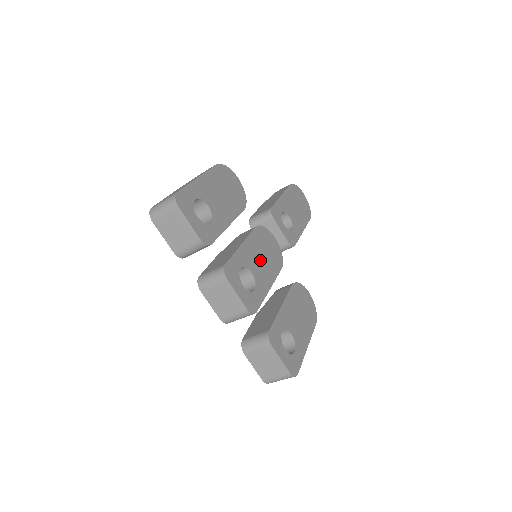
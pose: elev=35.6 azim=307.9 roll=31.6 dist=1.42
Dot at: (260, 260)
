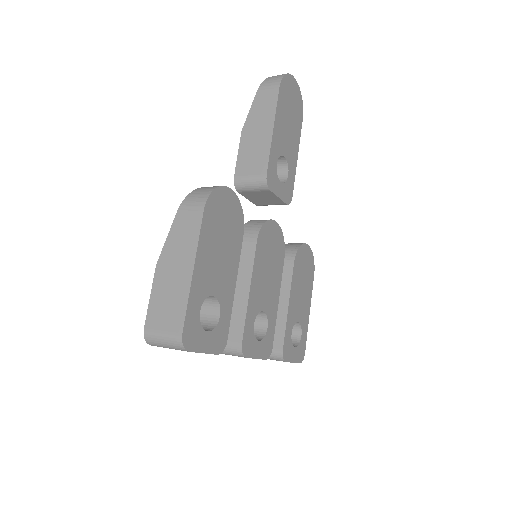
Dot at: (267, 281)
